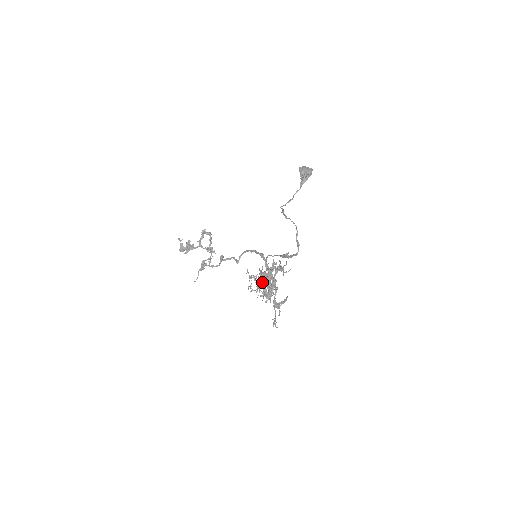
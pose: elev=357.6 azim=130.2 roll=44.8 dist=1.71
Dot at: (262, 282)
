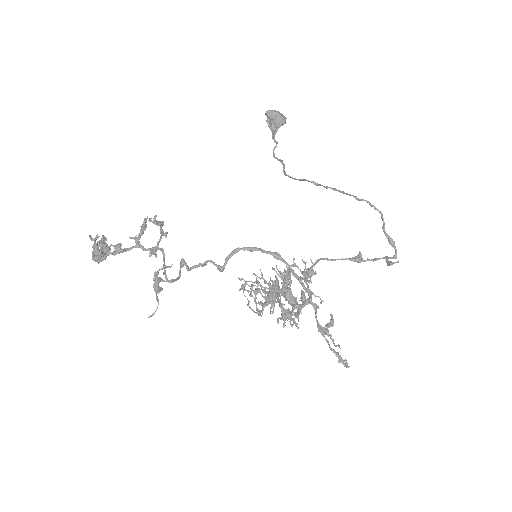
Dot at: occluded
